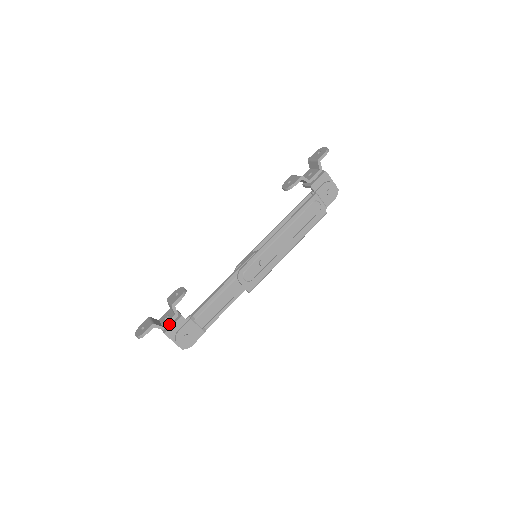
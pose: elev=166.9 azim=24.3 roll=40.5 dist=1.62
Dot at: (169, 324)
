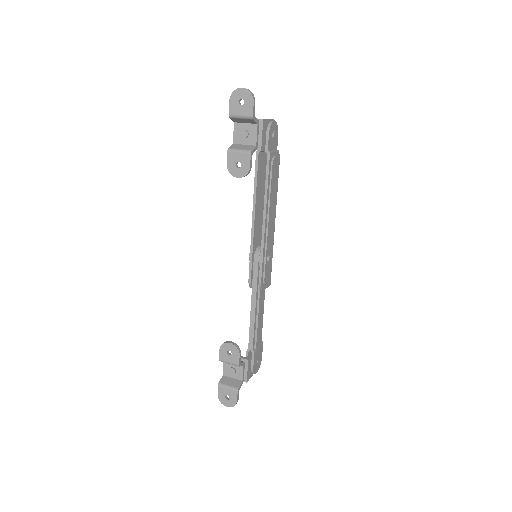
Dot at: (244, 374)
